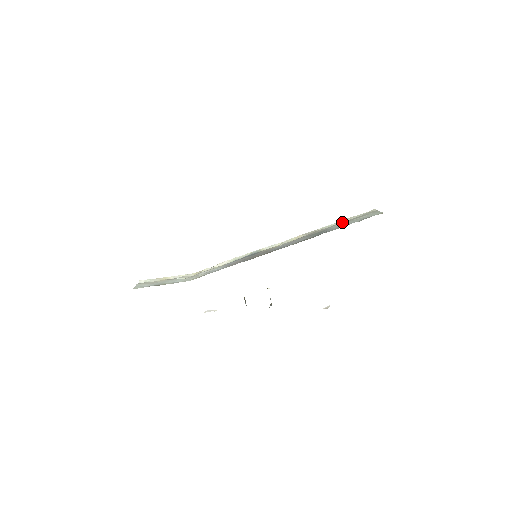
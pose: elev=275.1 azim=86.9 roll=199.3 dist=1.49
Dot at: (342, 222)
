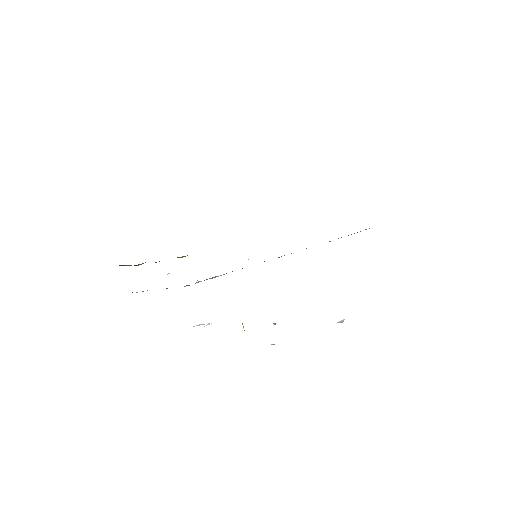
Dot at: occluded
